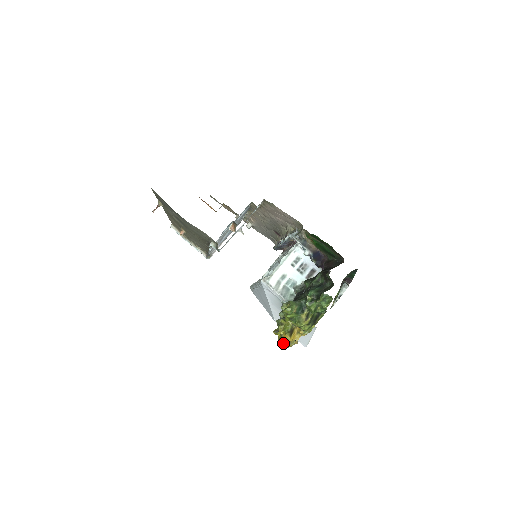
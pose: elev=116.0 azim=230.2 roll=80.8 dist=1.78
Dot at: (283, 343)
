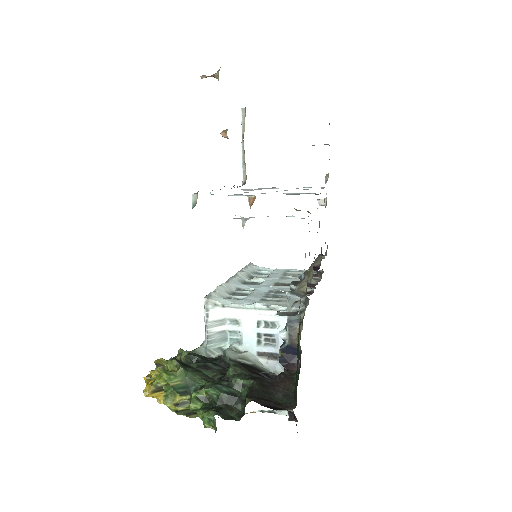
Dot at: occluded
